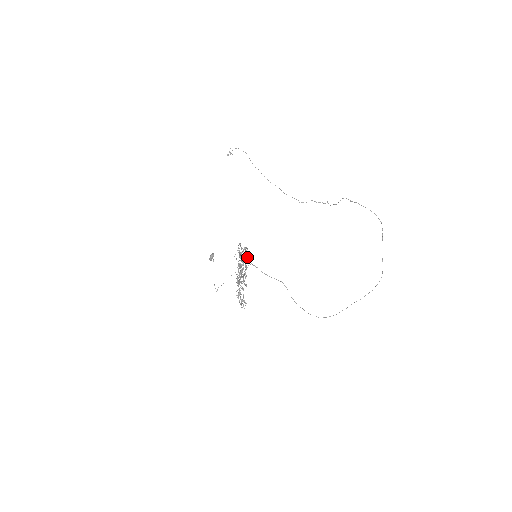
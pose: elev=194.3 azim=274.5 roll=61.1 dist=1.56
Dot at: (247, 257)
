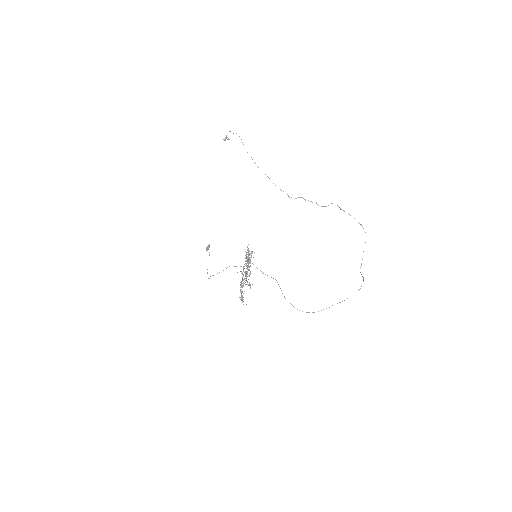
Dot at: occluded
